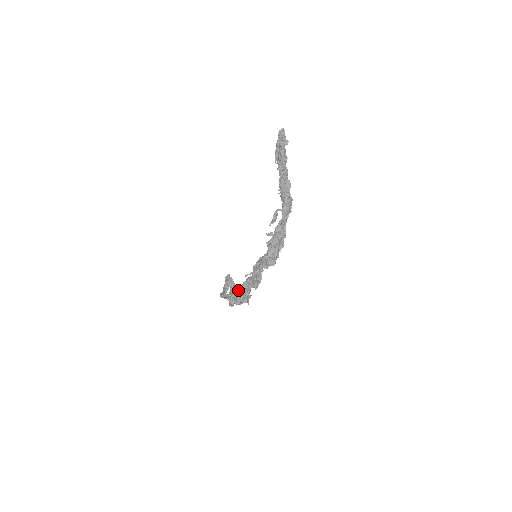
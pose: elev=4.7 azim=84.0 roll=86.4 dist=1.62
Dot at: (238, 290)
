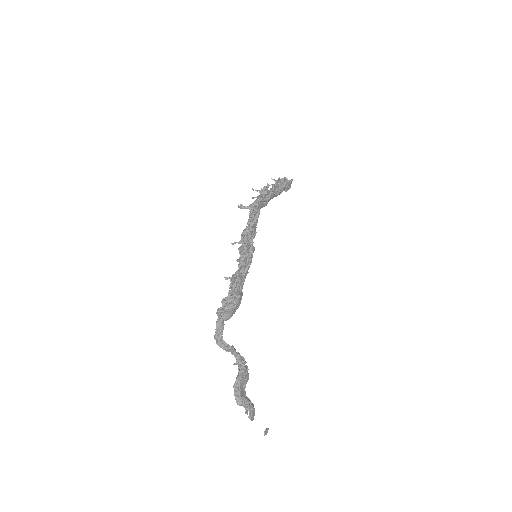
Dot at: occluded
